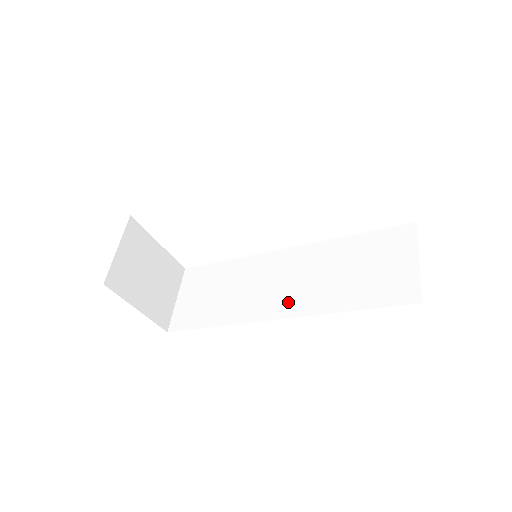
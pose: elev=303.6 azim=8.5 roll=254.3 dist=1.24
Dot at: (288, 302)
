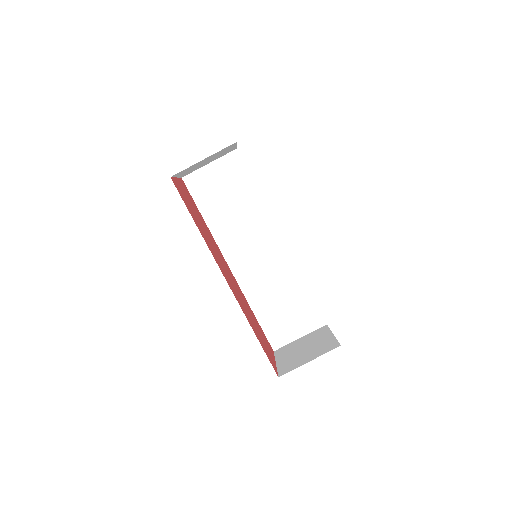
Dot at: (244, 268)
